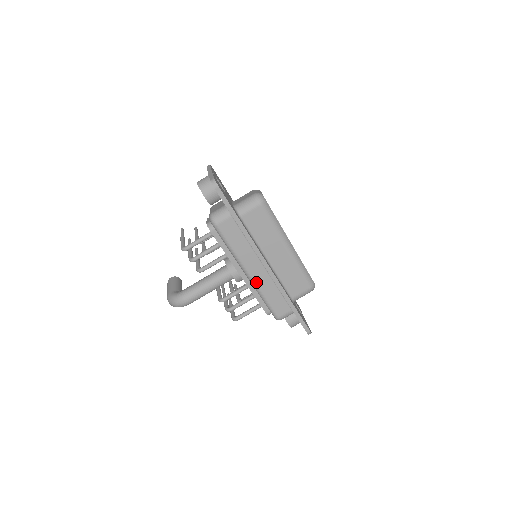
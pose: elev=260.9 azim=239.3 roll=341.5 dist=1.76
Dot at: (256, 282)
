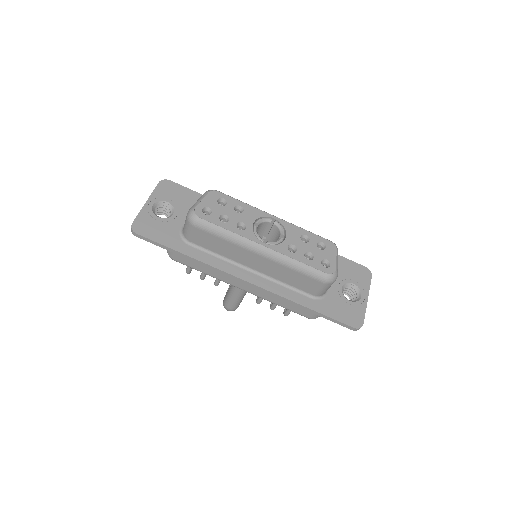
Dot at: (255, 294)
